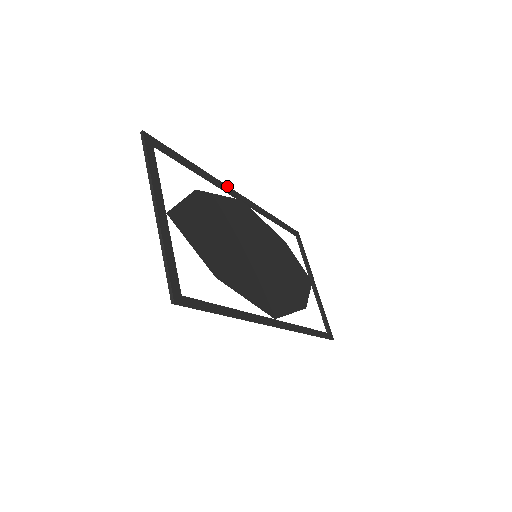
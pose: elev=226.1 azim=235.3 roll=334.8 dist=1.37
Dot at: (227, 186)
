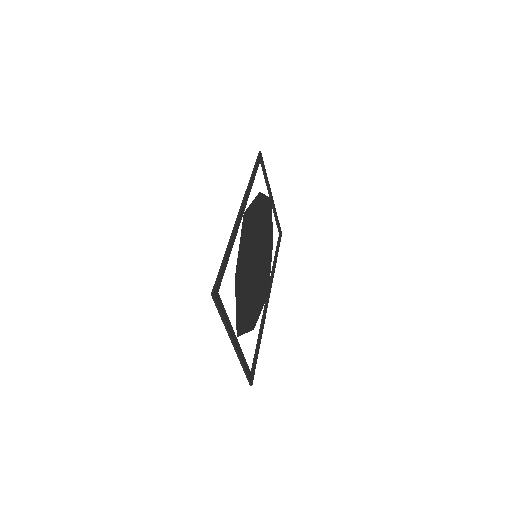
Dot at: (238, 221)
